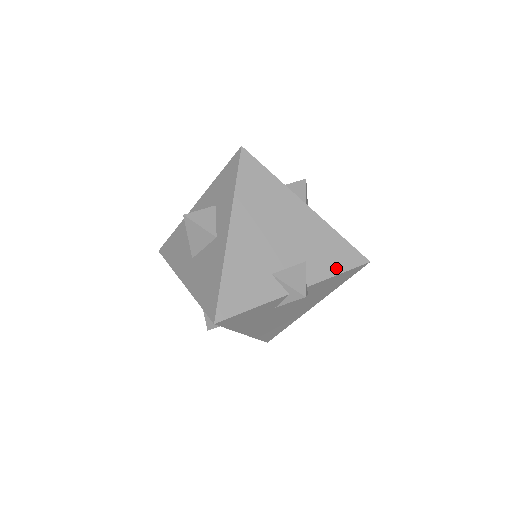
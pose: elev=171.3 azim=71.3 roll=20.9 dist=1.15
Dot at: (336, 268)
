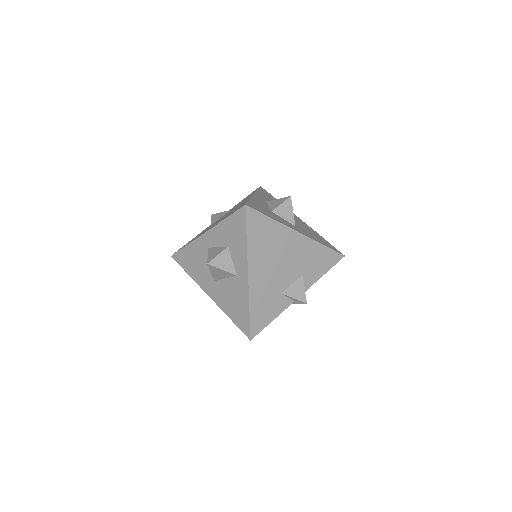
Dot at: (323, 270)
